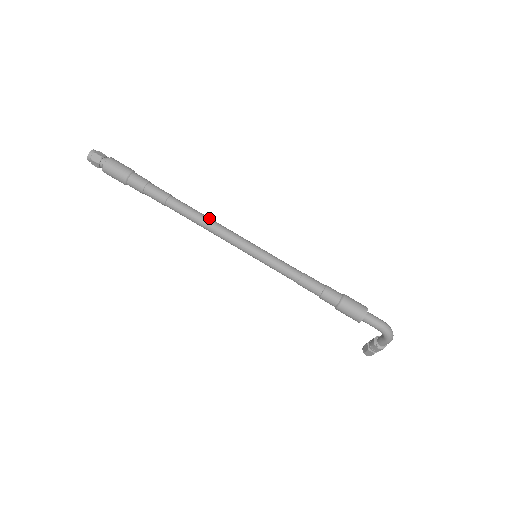
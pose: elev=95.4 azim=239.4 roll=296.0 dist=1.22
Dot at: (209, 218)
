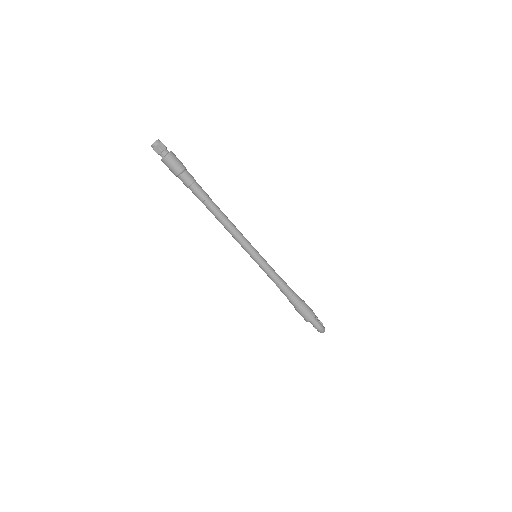
Dot at: (231, 224)
